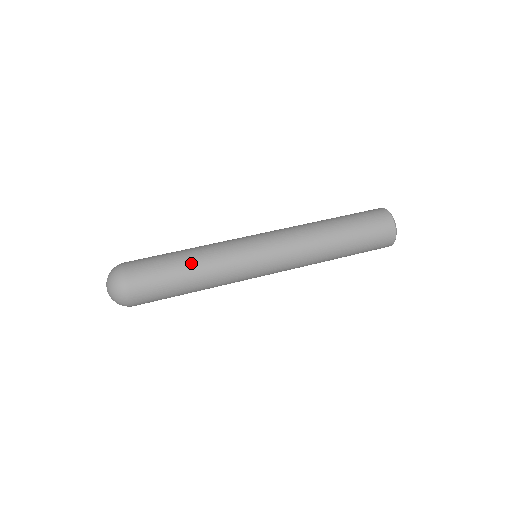
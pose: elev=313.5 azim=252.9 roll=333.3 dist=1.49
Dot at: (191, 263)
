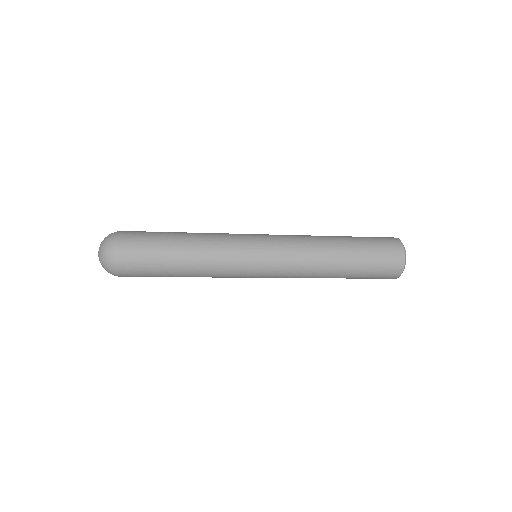
Dot at: occluded
